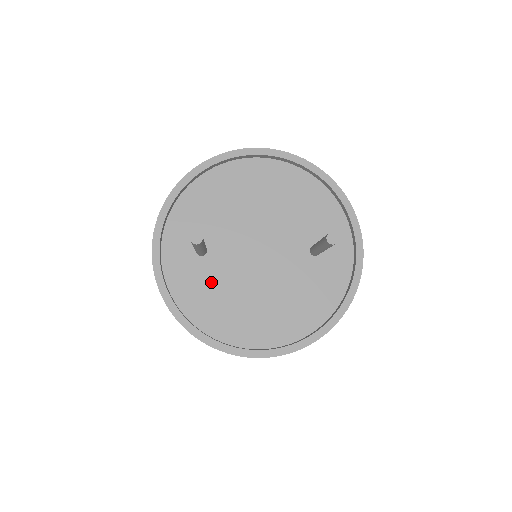
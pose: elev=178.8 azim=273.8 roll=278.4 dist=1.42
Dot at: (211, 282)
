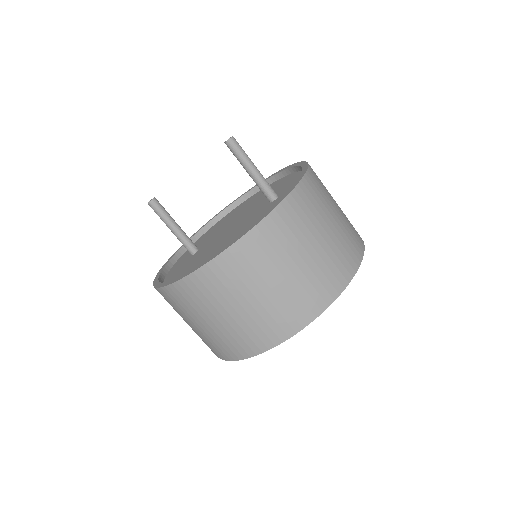
Dot at: (193, 261)
